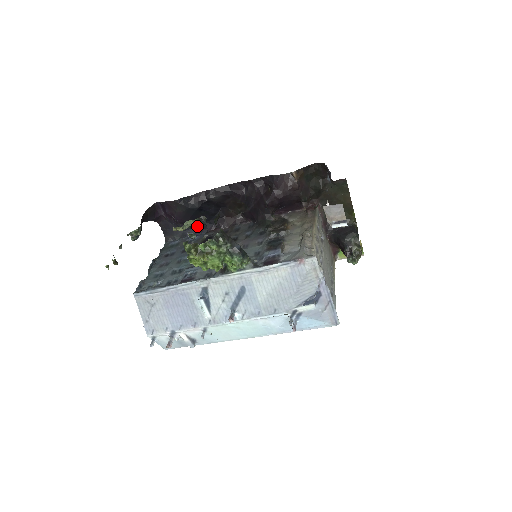
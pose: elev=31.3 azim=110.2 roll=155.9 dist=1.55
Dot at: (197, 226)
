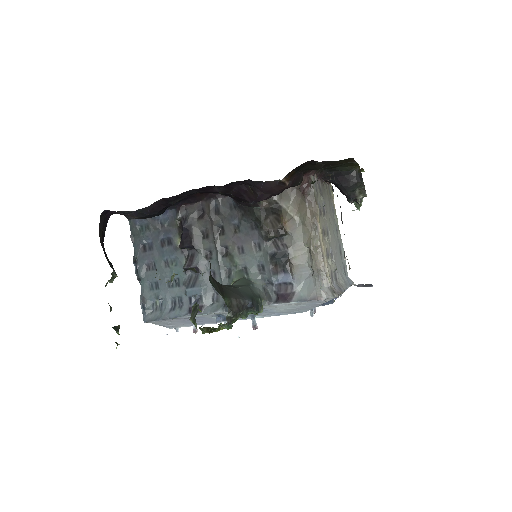
Dot at: occluded
